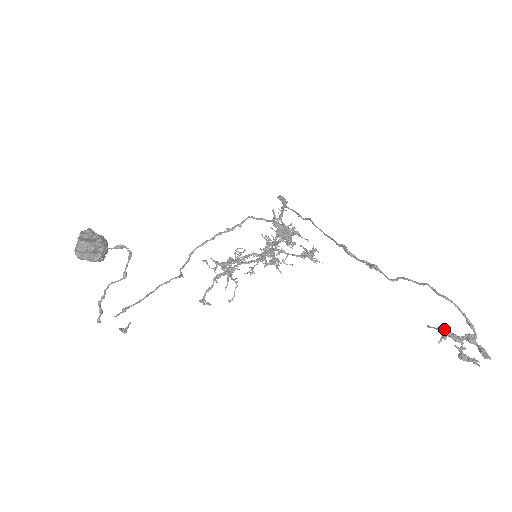
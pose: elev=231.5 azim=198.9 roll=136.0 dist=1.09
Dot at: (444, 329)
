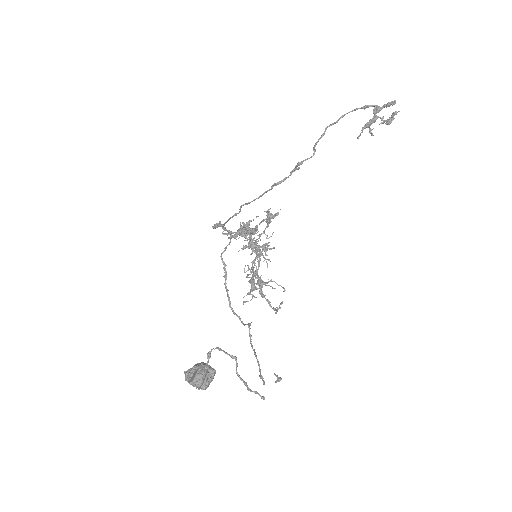
Dot at: (364, 126)
